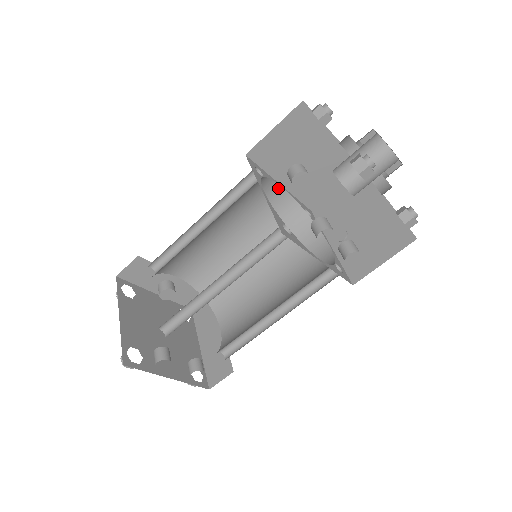
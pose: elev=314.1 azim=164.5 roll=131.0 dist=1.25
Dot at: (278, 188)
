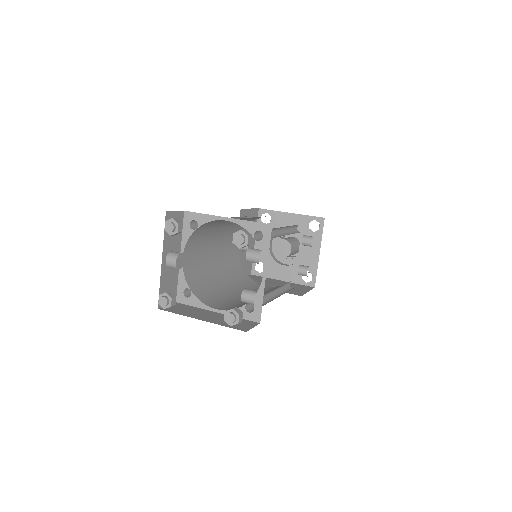
Dot at: occluded
